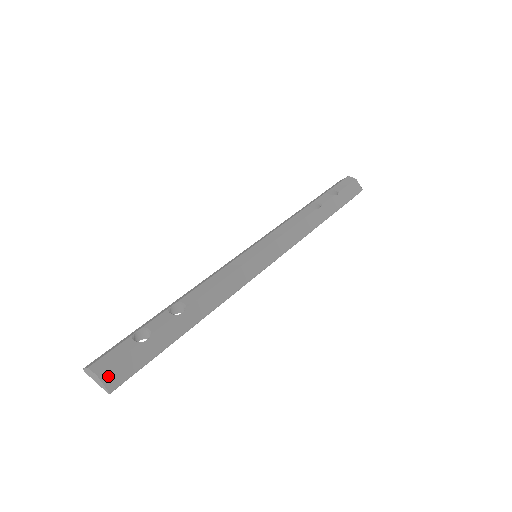
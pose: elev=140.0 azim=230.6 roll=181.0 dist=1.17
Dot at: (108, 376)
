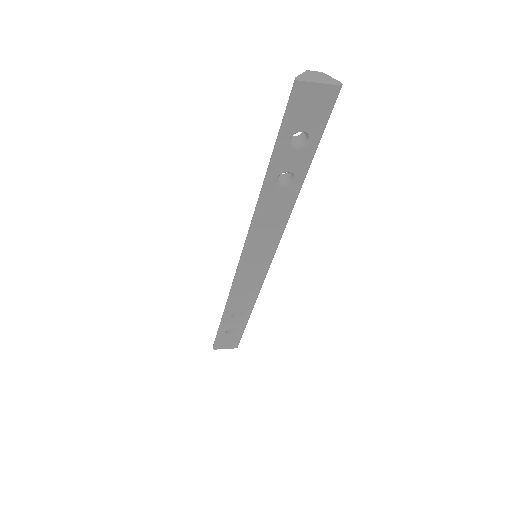
Dot at: occluded
